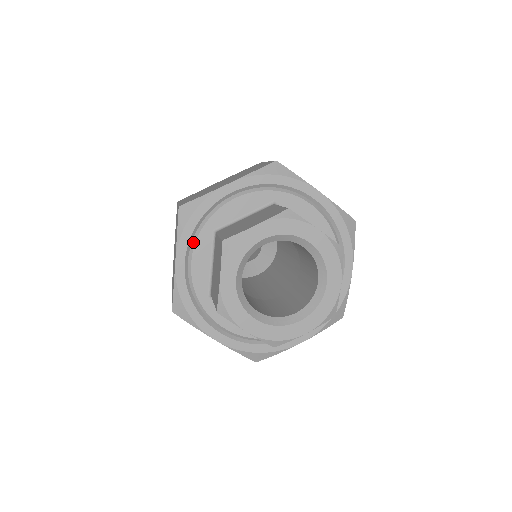
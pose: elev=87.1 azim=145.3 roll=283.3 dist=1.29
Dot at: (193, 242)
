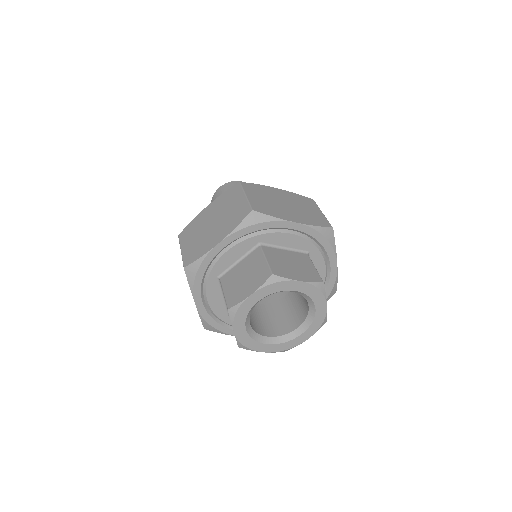
Dot at: (240, 239)
